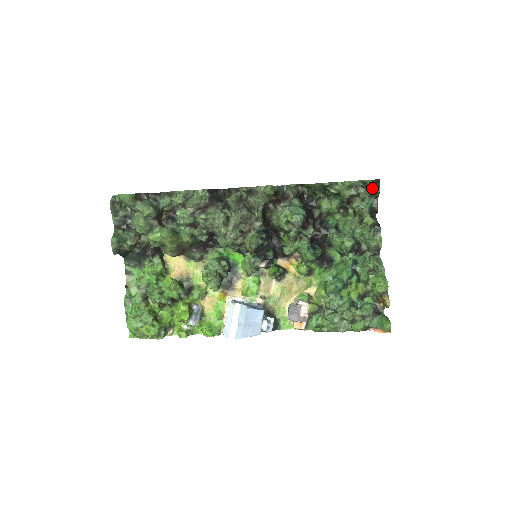
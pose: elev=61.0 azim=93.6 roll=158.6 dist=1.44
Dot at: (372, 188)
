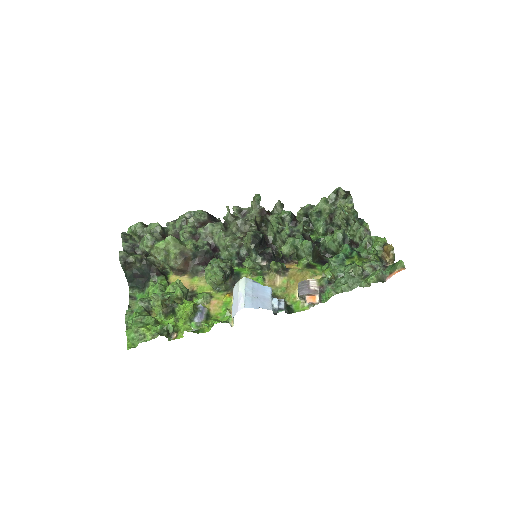
Dot at: (344, 193)
